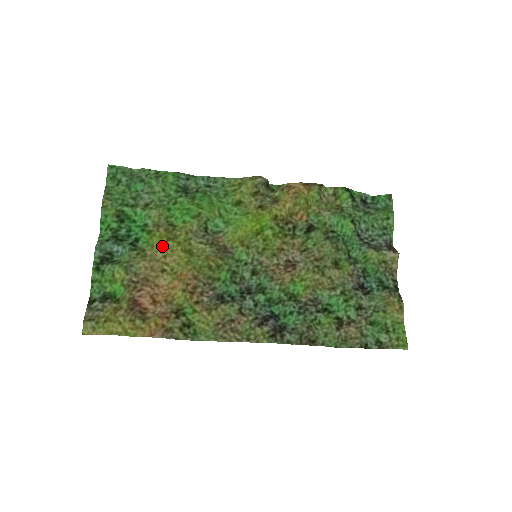
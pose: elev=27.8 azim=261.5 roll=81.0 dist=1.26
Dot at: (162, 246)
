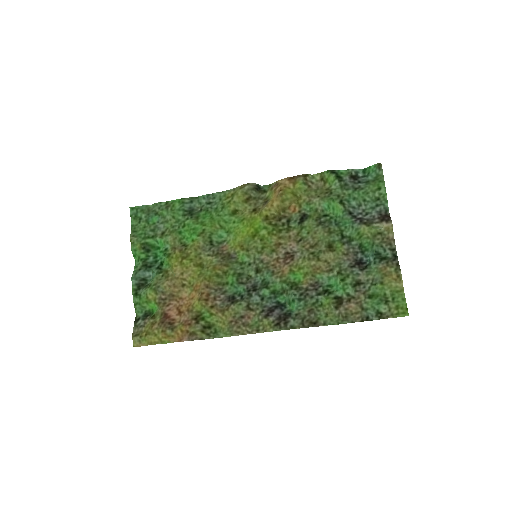
Dot at: (179, 265)
